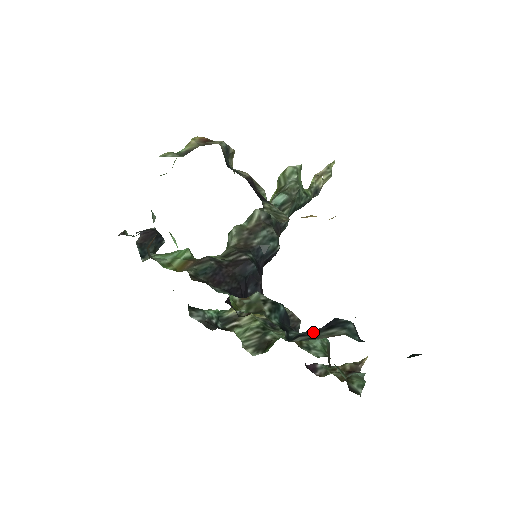
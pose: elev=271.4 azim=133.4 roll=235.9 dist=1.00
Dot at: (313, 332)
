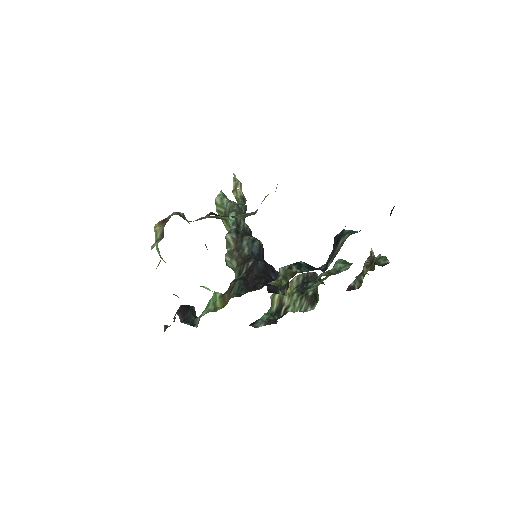
Dot at: (332, 254)
